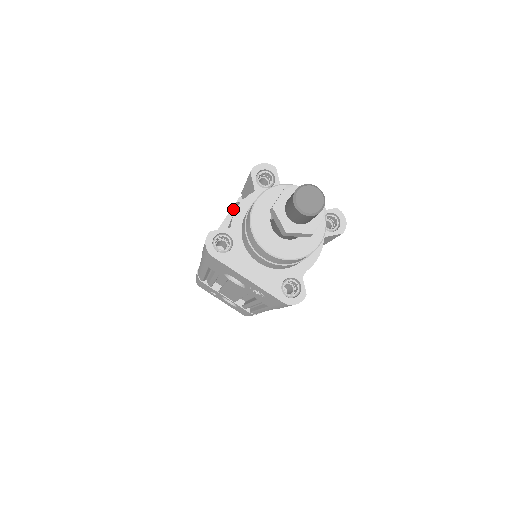
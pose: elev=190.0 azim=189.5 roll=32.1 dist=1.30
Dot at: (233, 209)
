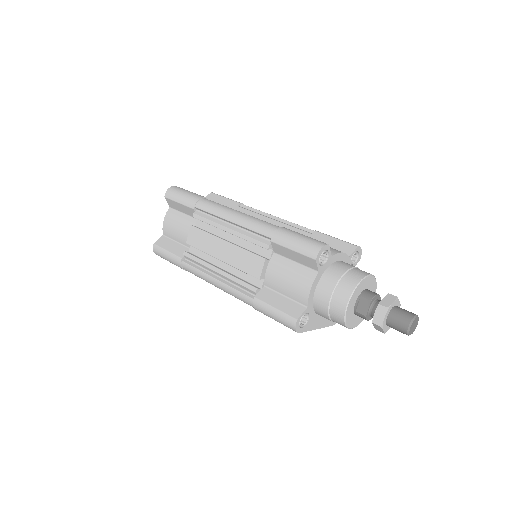
Dot at: occluded
